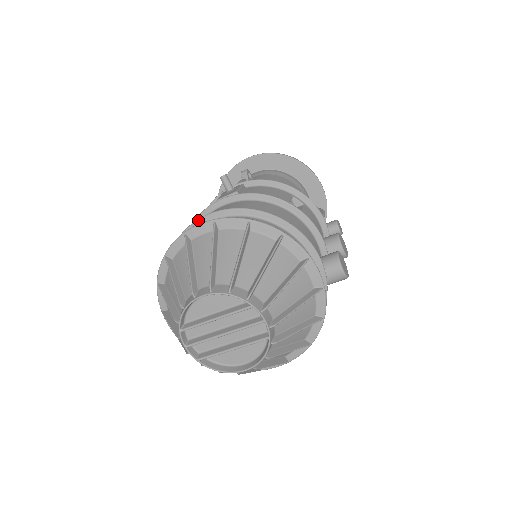
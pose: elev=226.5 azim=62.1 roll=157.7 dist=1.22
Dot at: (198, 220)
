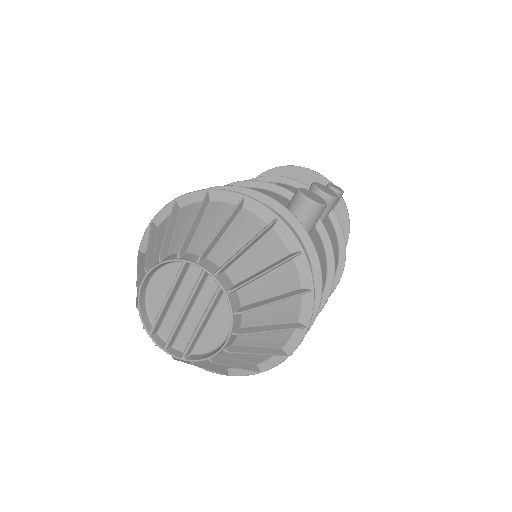
Dot at: occluded
